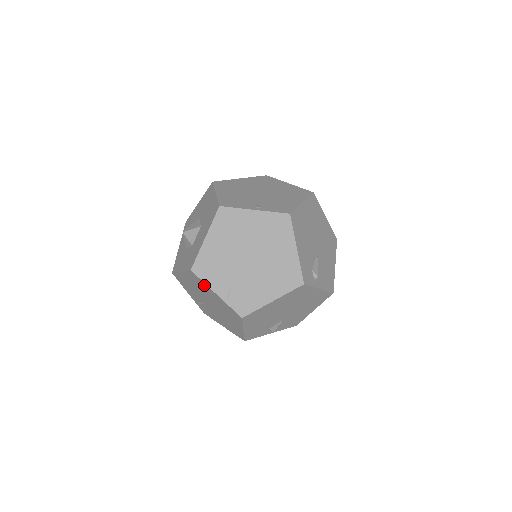
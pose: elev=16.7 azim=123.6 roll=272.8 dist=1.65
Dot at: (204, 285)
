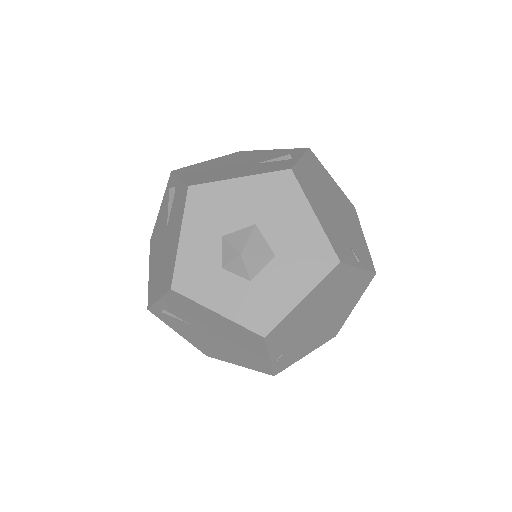
Dot at: (259, 346)
